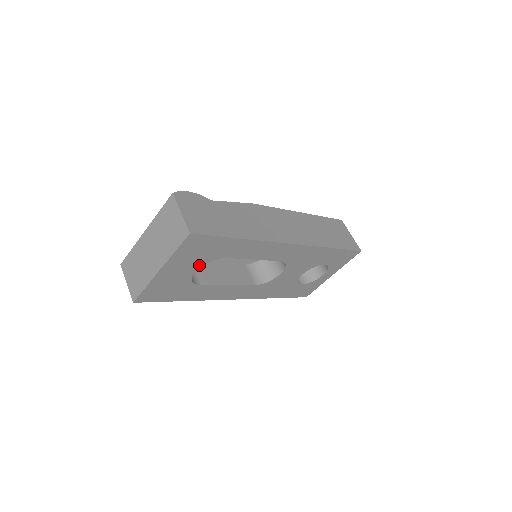
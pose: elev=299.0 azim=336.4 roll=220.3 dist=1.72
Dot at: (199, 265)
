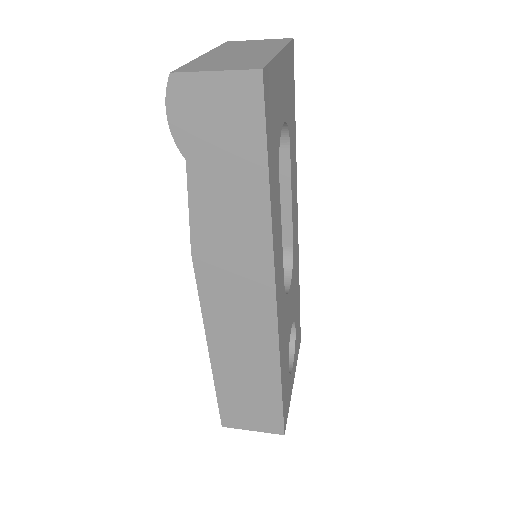
Dot at: (285, 116)
